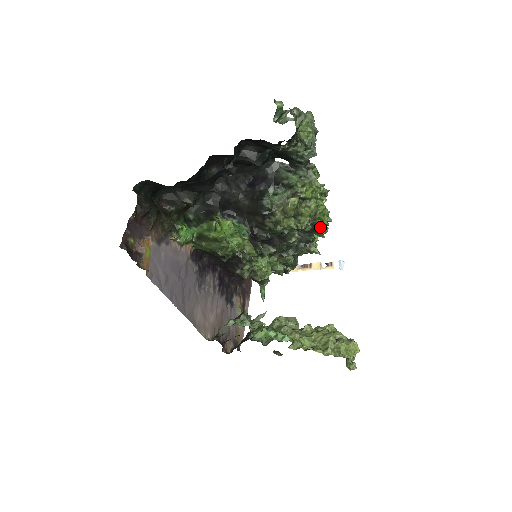
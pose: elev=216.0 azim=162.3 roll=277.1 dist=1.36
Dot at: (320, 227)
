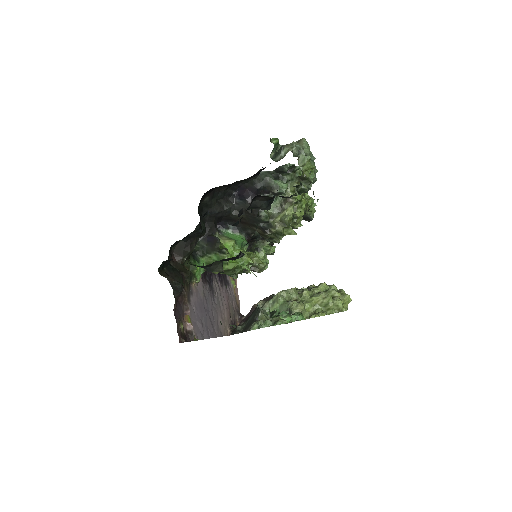
Dot at: (310, 217)
